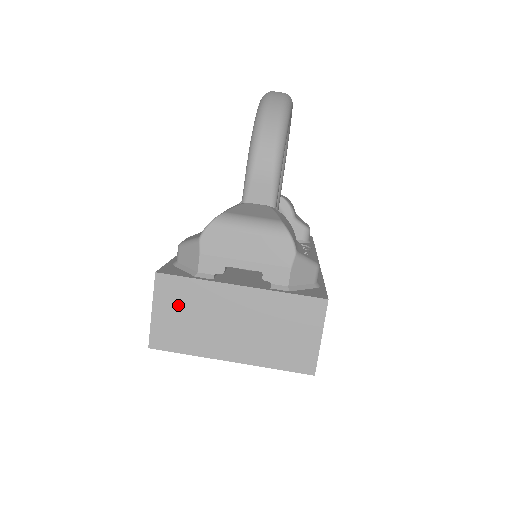
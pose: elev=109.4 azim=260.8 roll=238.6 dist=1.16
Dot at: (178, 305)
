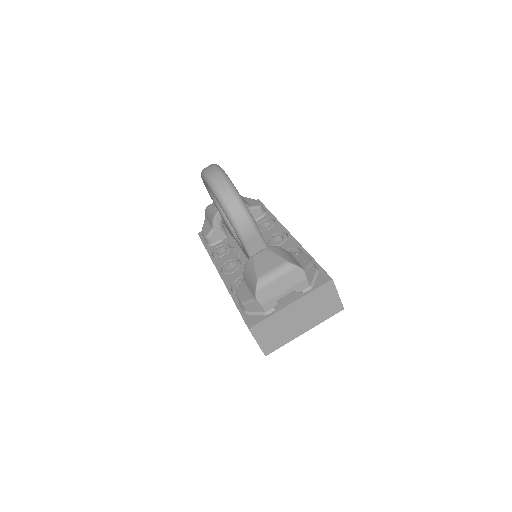
Dot at: (267, 332)
